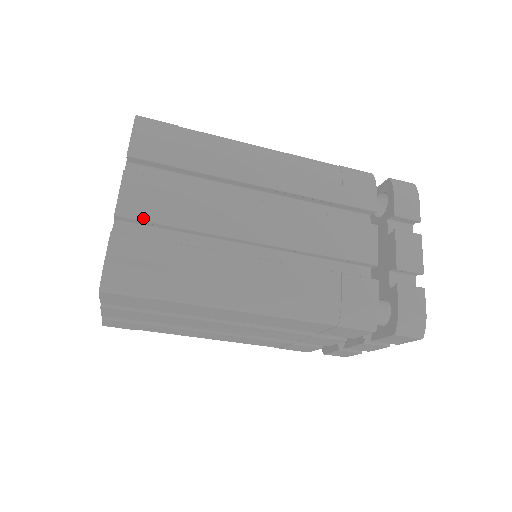
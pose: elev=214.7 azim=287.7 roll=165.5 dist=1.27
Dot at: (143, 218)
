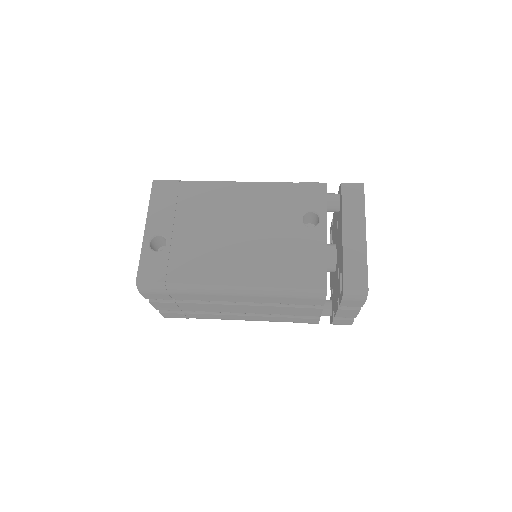
Dot at: (171, 310)
